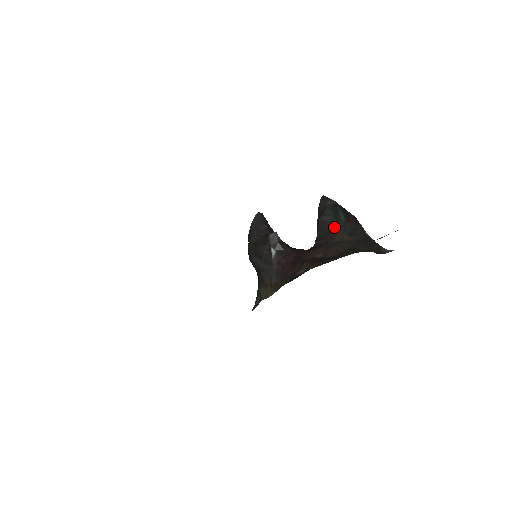
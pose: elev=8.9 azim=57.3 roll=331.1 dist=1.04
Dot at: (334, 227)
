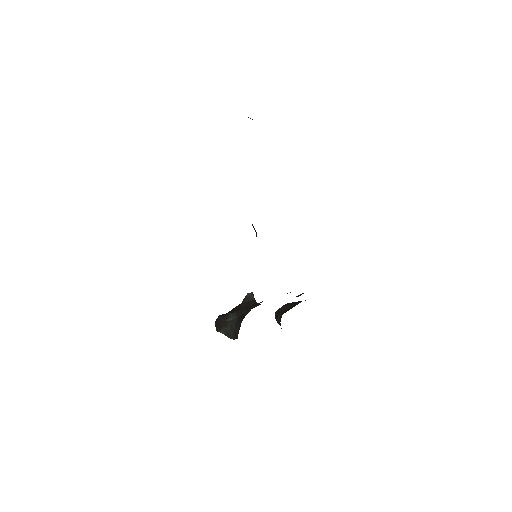
Dot at: occluded
